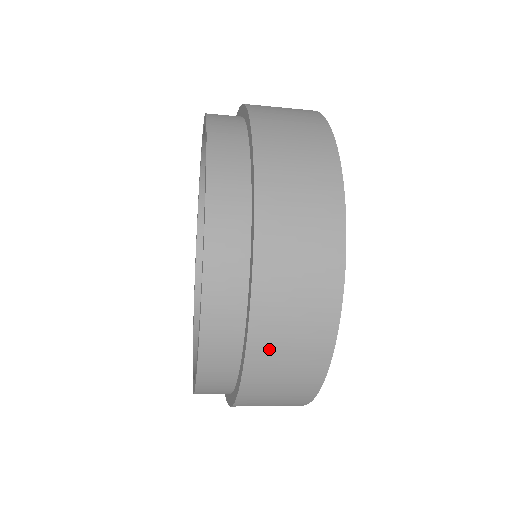
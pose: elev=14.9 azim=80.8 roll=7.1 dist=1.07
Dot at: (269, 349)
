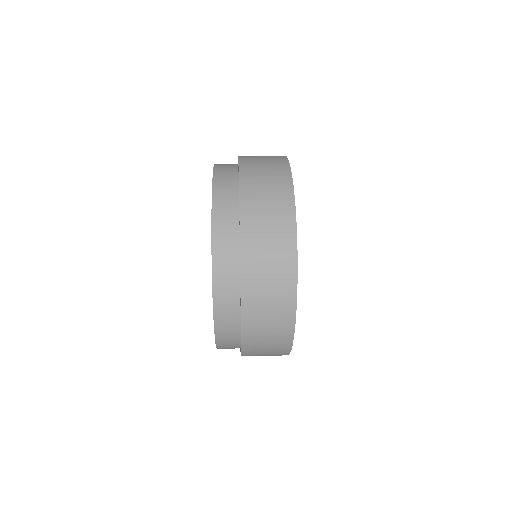
Dot at: (255, 312)
